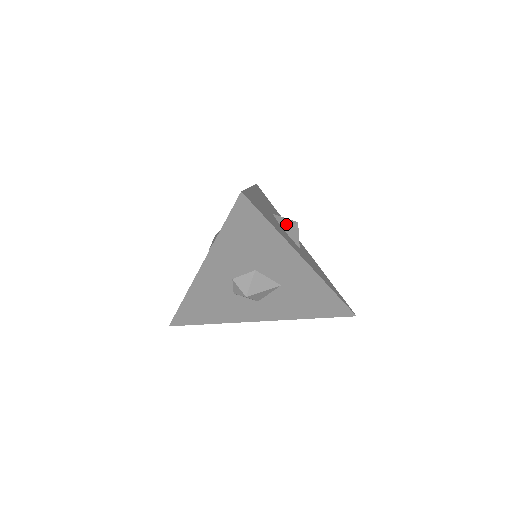
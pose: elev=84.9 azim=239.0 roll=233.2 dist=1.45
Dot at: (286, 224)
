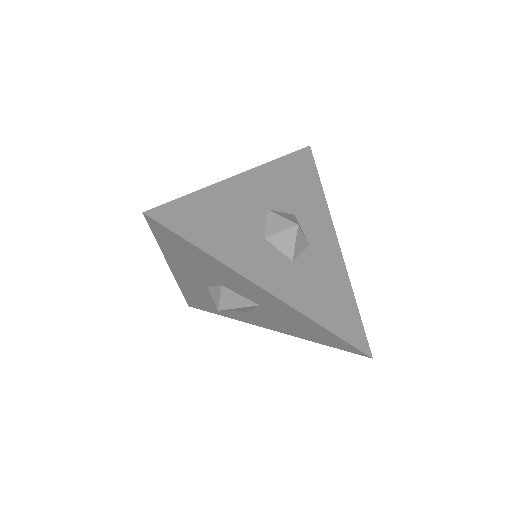
Dot at: (276, 228)
